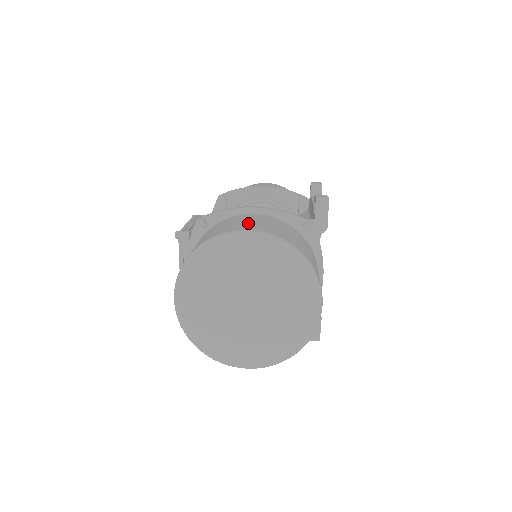
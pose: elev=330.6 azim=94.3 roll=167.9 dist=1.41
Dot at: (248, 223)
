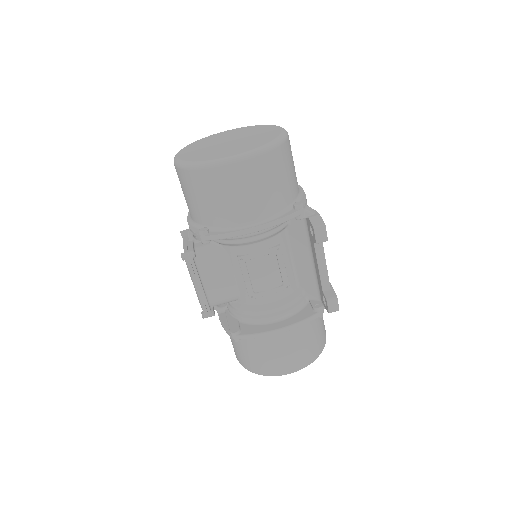
Dot at: (285, 359)
